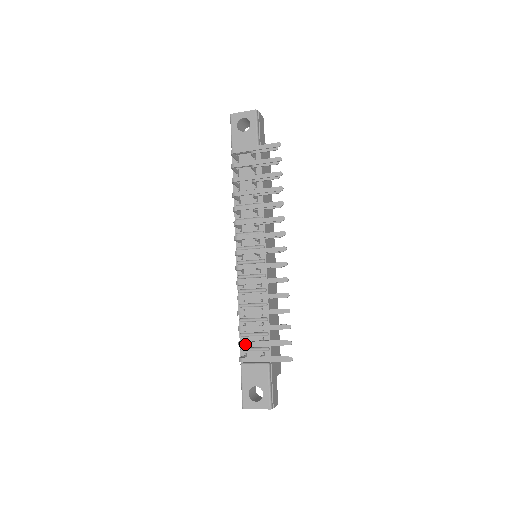
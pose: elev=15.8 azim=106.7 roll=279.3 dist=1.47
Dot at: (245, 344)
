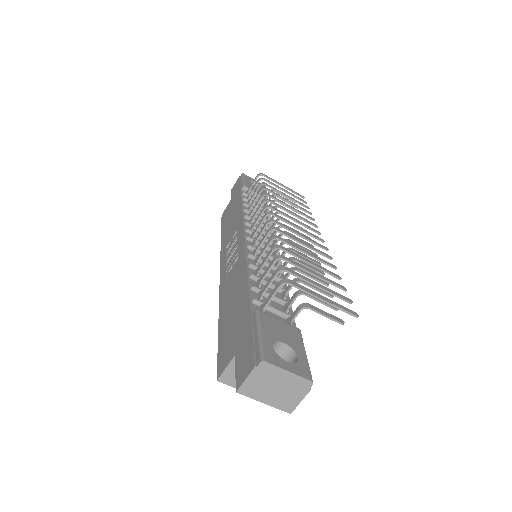
Dot at: (292, 271)
